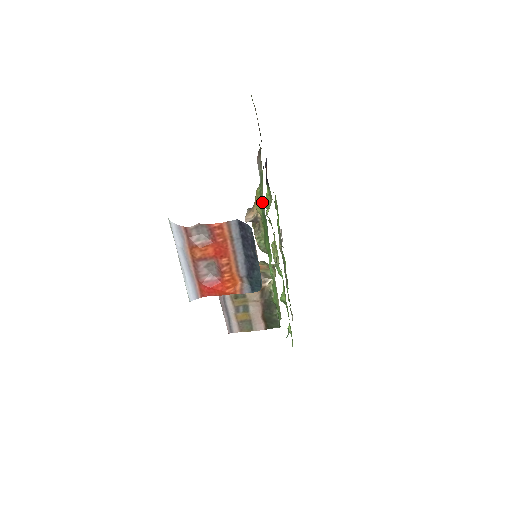
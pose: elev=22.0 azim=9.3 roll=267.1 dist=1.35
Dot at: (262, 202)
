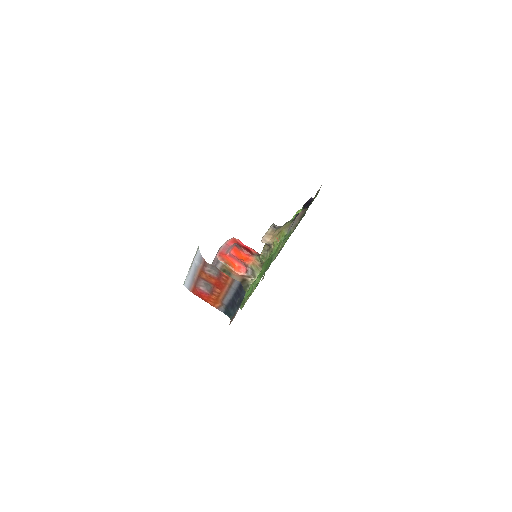
Dot at: (276, 251)
